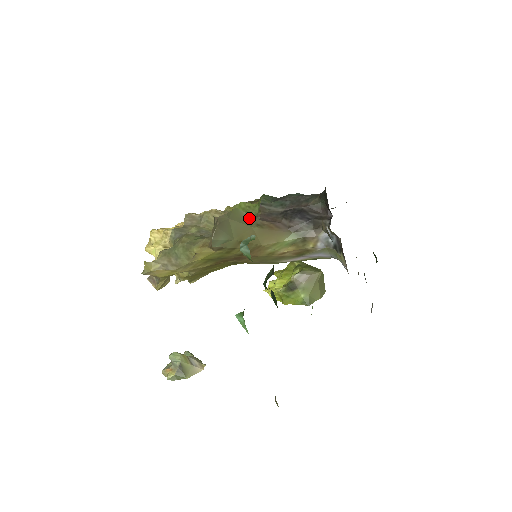
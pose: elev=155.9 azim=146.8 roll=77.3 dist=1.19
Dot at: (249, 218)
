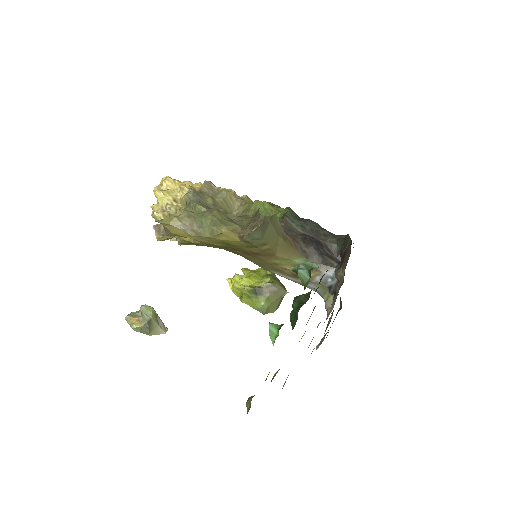
Dot at: (280, 227)
